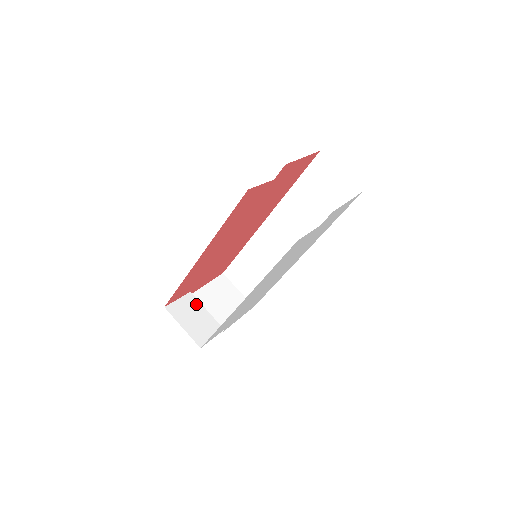
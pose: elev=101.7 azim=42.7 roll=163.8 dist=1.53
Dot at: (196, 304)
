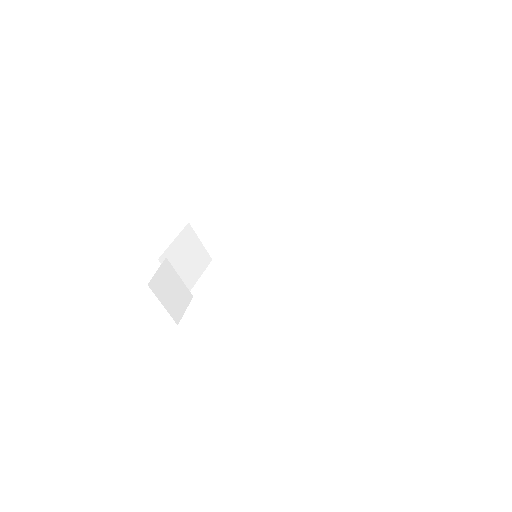
Dot at: (171, 272)
